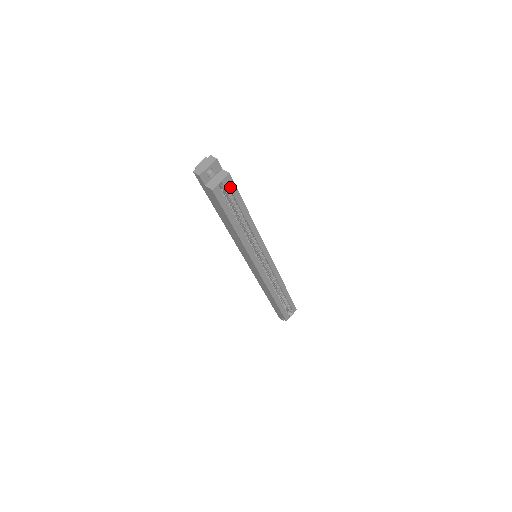
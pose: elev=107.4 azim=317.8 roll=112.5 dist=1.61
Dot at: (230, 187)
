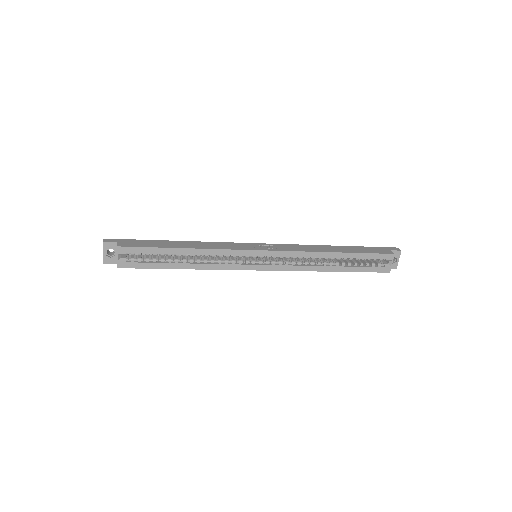
Dot at: (132, 252)
